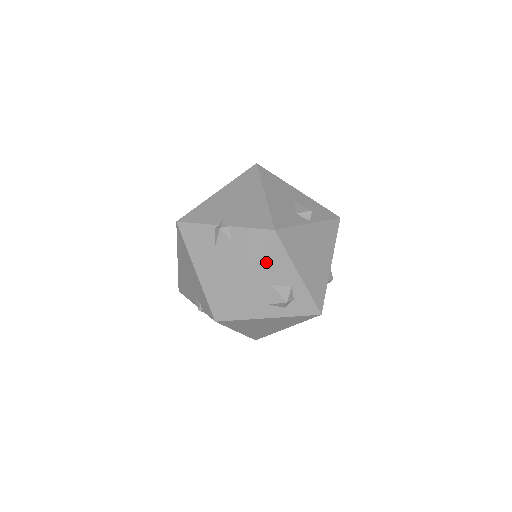
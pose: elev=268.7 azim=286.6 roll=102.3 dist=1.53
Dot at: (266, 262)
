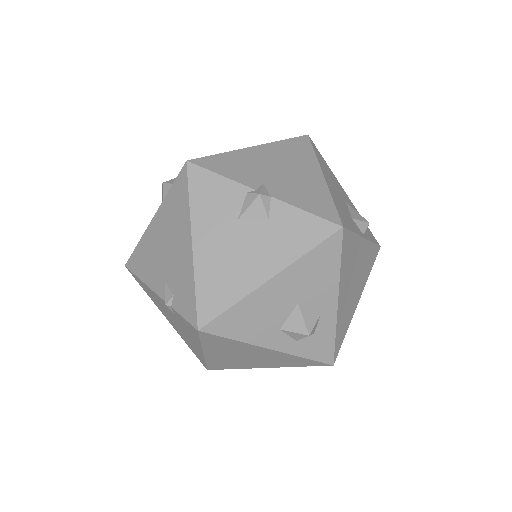
Dot at: (309, 268)
